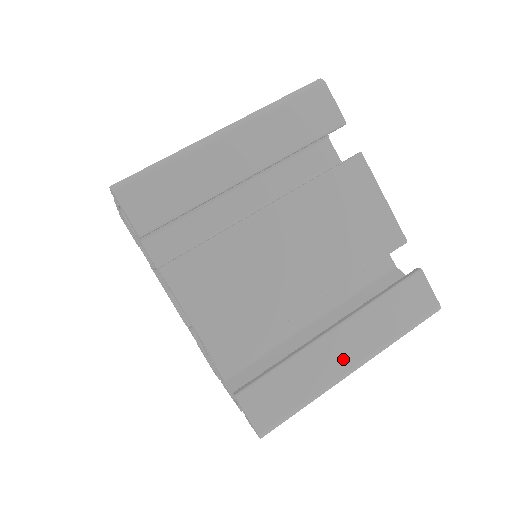
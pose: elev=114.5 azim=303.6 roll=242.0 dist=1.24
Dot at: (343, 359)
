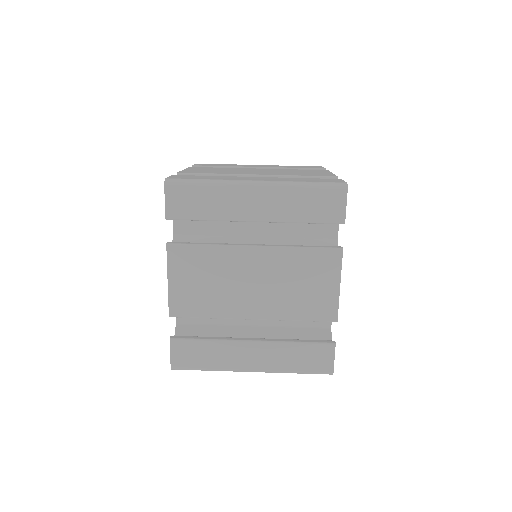
Dot at: (247, 361)
